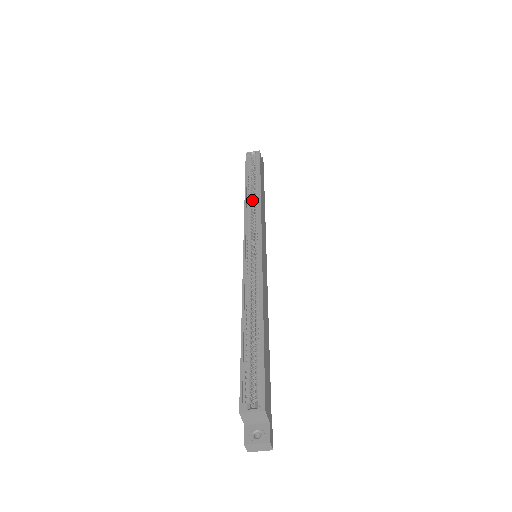
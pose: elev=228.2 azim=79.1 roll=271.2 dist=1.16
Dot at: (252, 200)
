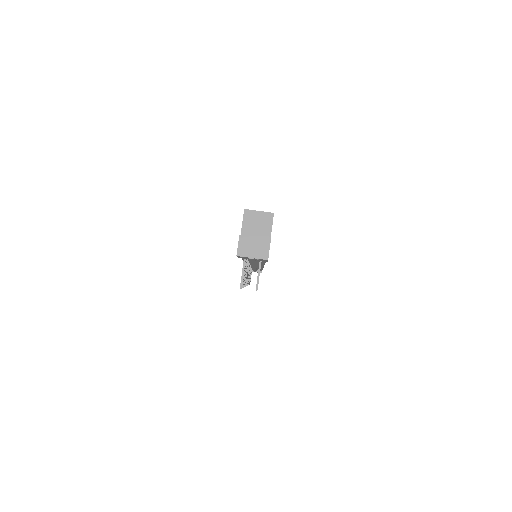
Dot at: occluded
